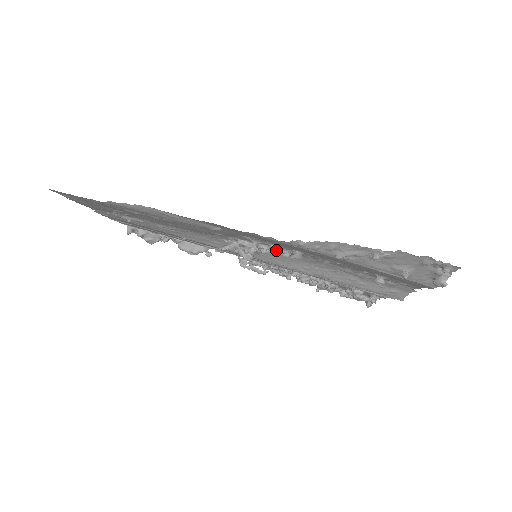
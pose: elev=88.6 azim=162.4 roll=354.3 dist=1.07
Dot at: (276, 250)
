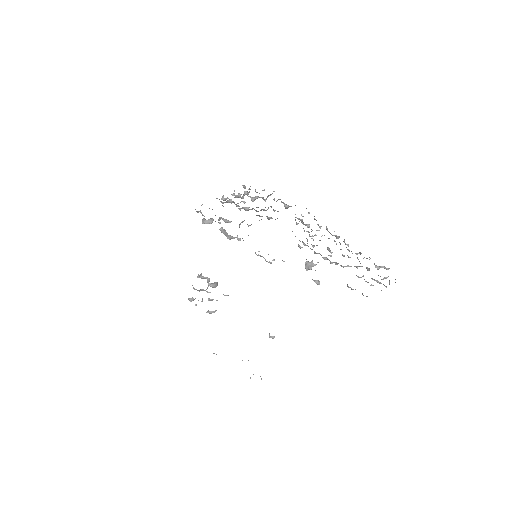
Dot at: (209, 299)
